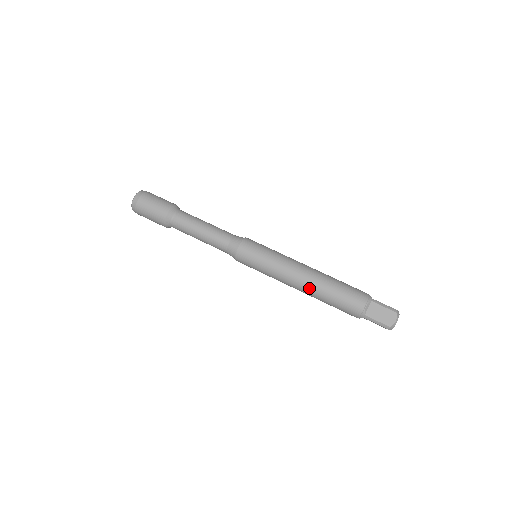
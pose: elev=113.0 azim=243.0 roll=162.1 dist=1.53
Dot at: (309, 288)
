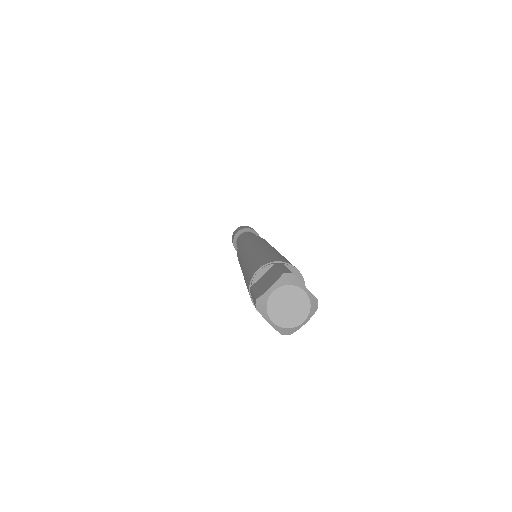
Dot at: (243, 265)
